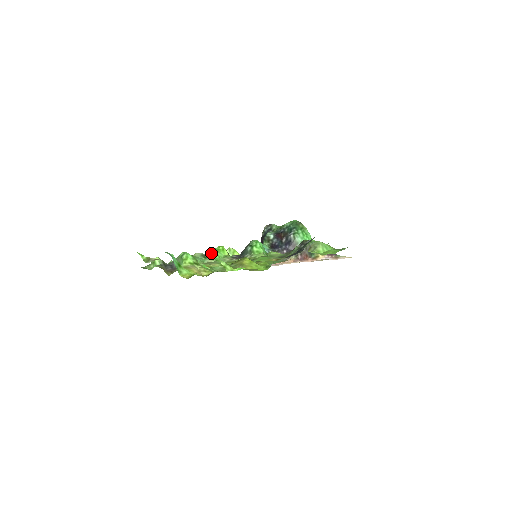
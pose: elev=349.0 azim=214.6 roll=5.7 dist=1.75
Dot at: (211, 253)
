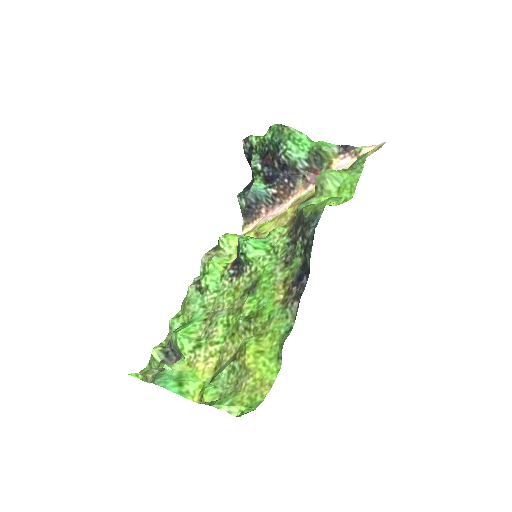
Dot at: (204, 283)
